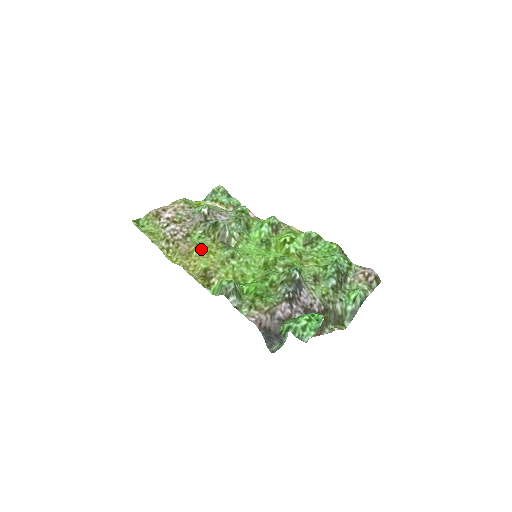
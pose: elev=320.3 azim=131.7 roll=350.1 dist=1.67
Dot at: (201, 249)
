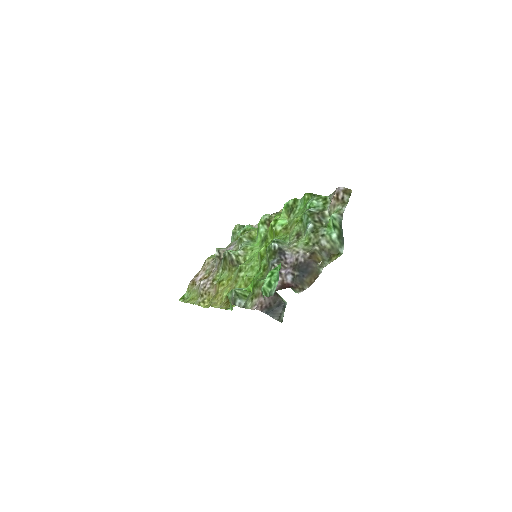
Dot at: (222, 283)
